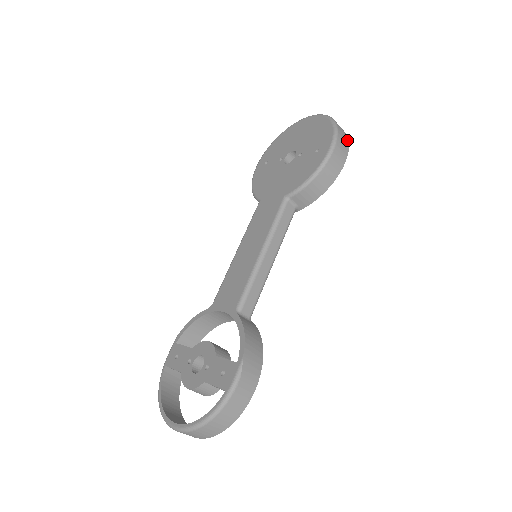
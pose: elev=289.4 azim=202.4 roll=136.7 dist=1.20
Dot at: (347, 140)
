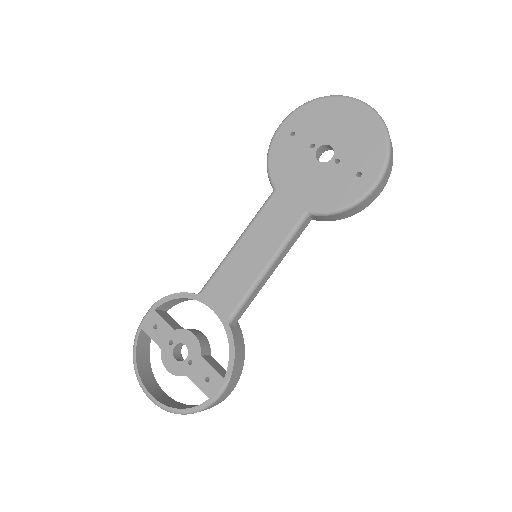
Dot at: (392, 165)
